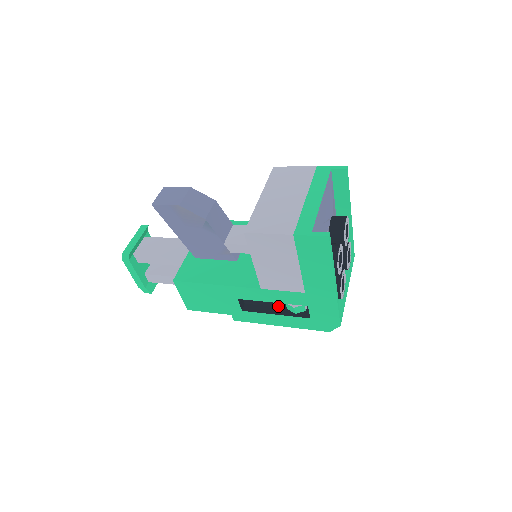
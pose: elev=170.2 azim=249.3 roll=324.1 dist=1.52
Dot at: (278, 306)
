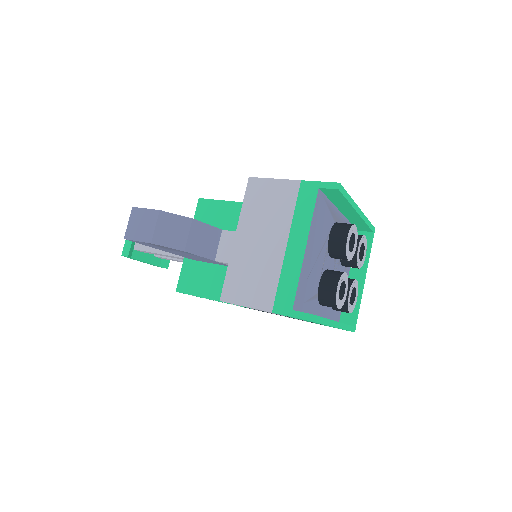
Dot at: occluded
